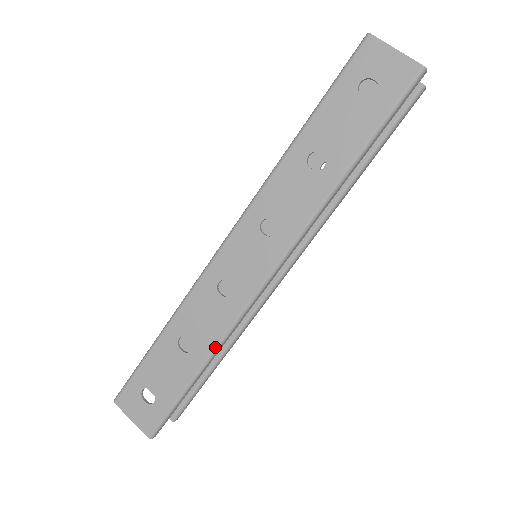
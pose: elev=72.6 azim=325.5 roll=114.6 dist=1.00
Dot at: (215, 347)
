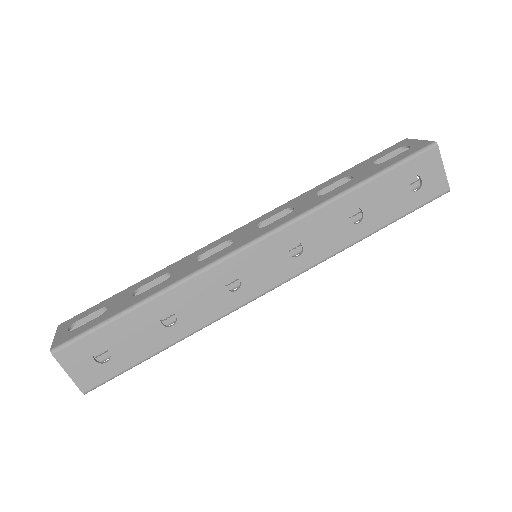
Dot at: (198, 329)
